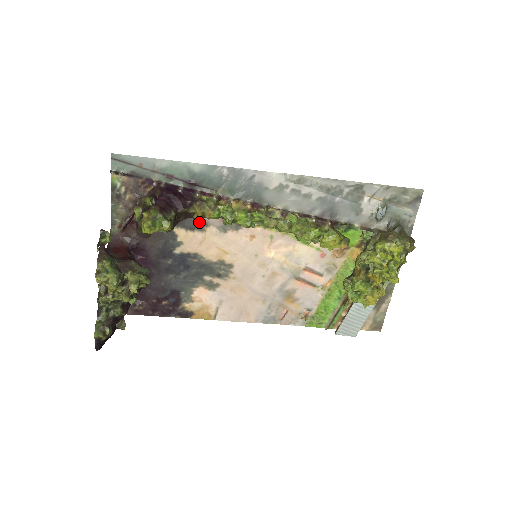
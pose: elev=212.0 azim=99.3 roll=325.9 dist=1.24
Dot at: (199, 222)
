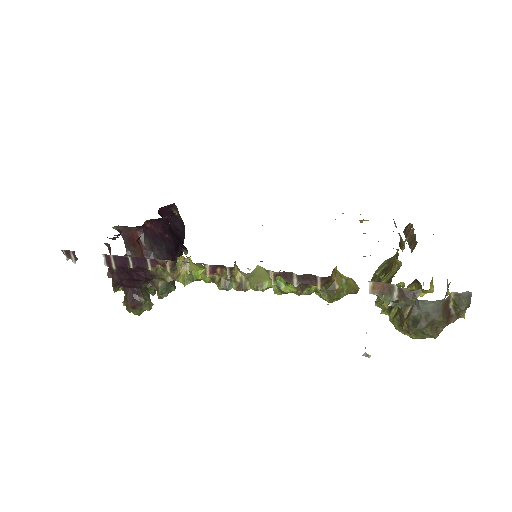
Dot at: occluded
